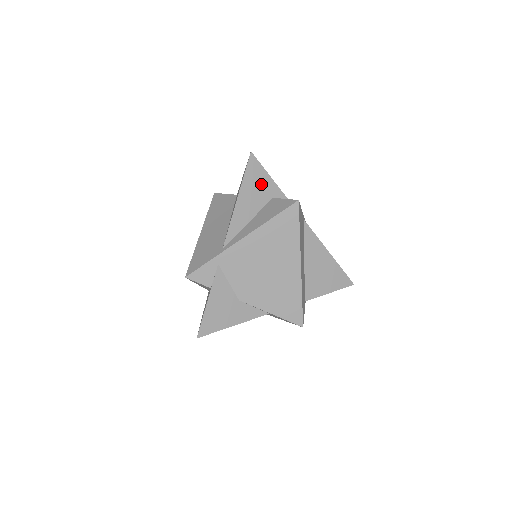
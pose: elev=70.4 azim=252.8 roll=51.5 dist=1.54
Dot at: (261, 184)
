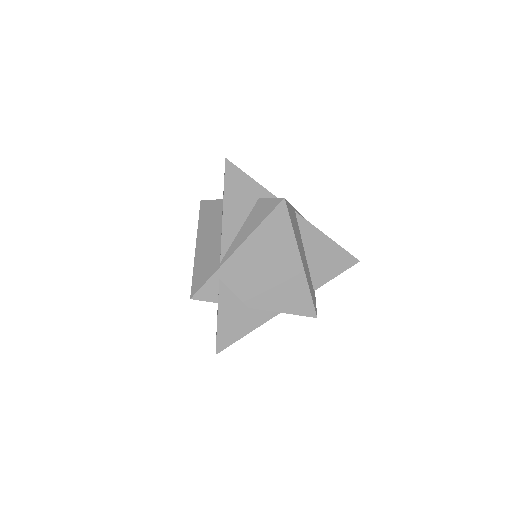
Dot at: (243, 188)
